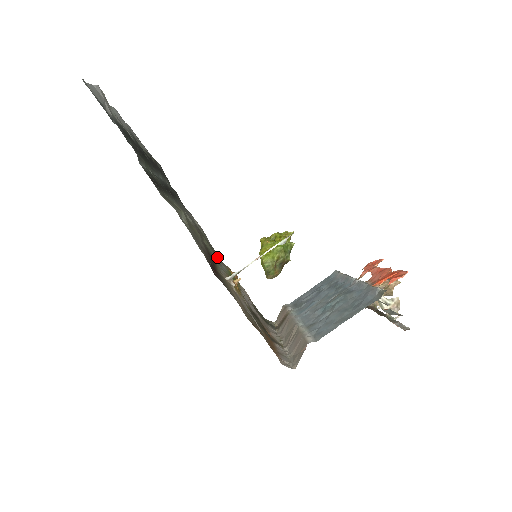
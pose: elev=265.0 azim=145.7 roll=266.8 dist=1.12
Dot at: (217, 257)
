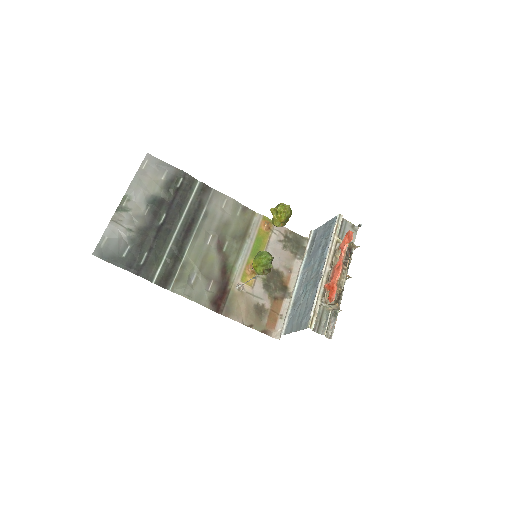
Dot at: (244, 232)
